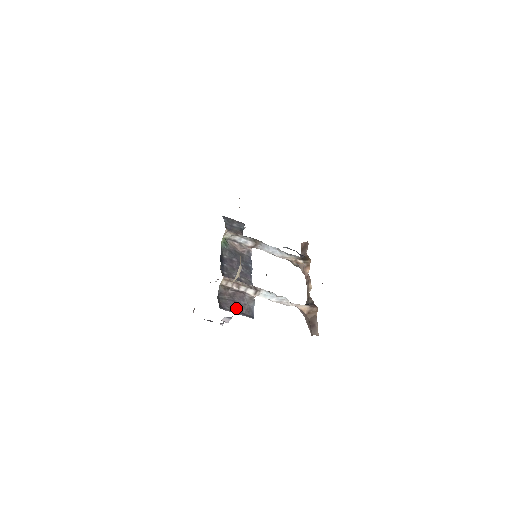
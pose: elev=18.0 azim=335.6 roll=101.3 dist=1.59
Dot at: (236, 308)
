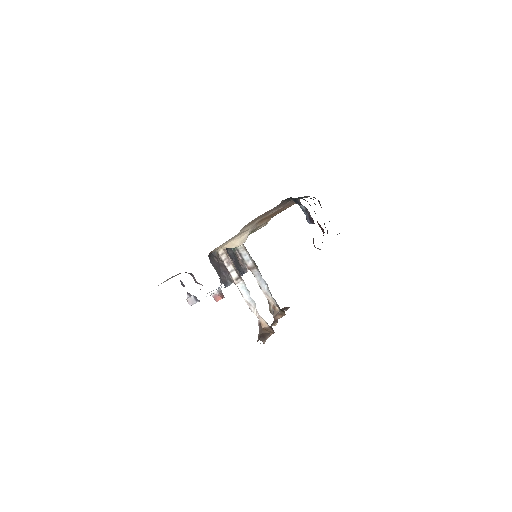
Dot at: (218, 270)
